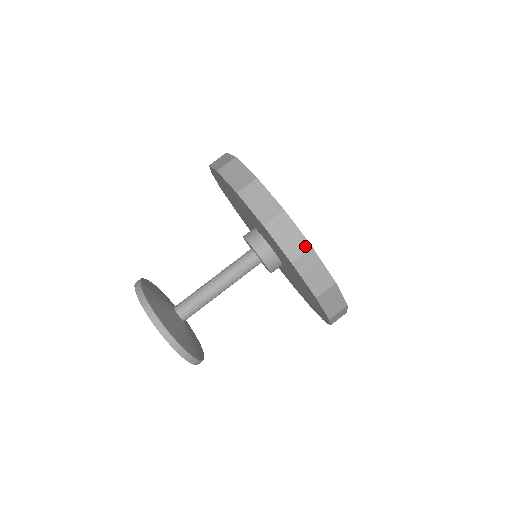
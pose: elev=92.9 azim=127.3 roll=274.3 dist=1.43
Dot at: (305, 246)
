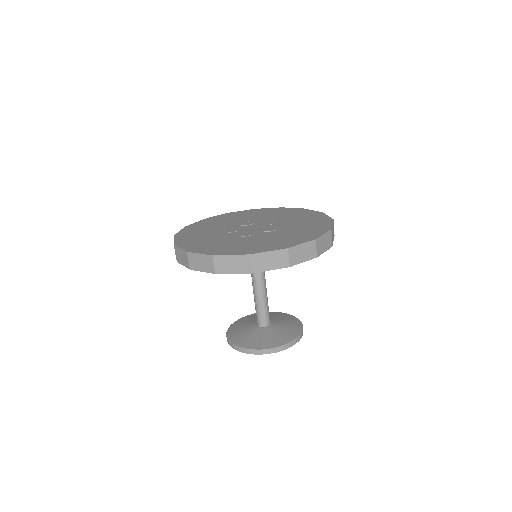
Dot at: (210, 259)
